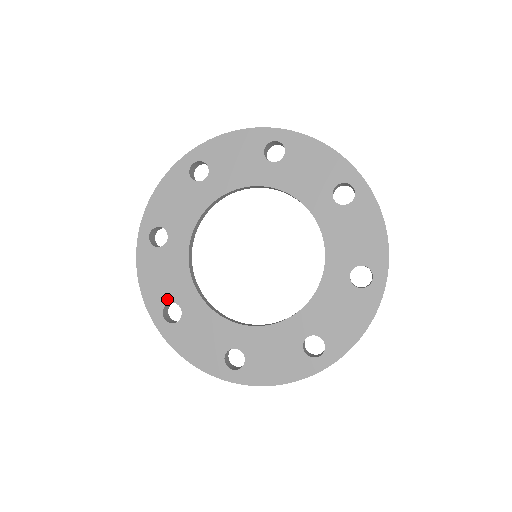
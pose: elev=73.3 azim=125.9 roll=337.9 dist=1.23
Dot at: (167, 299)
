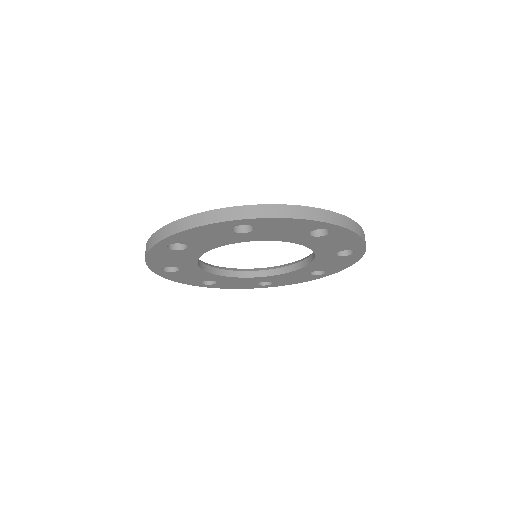
Dot at: (169, 266)
